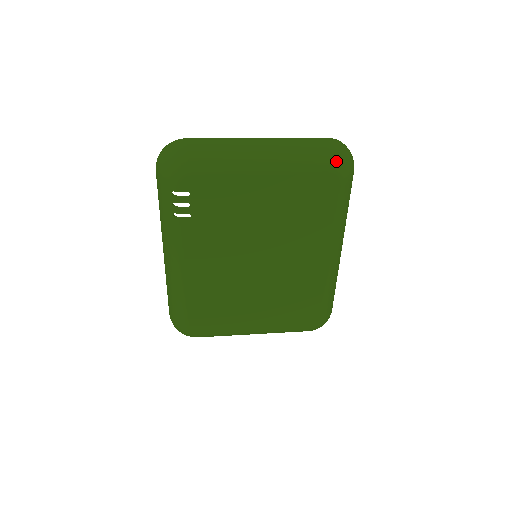
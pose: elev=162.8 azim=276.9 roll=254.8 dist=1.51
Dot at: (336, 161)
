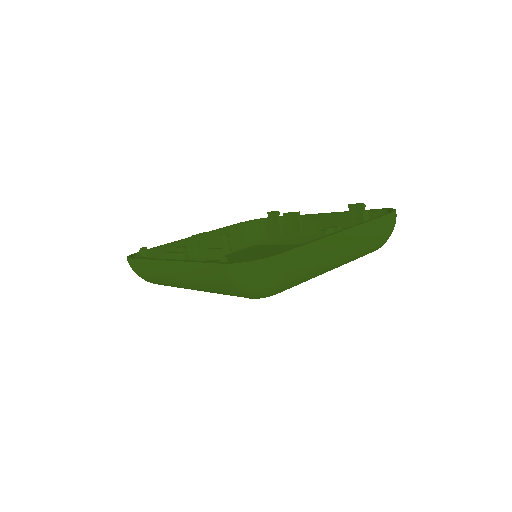
Dot at: occluded
